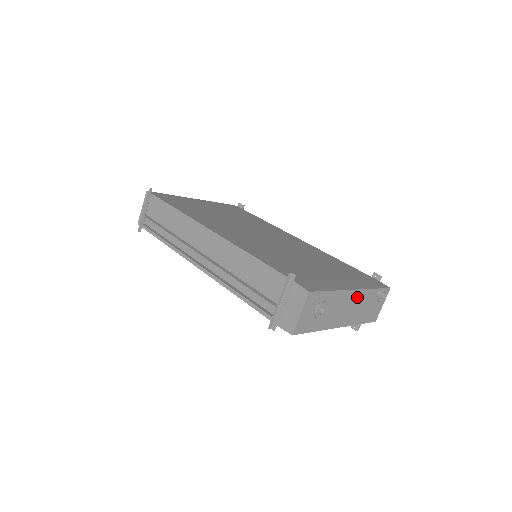
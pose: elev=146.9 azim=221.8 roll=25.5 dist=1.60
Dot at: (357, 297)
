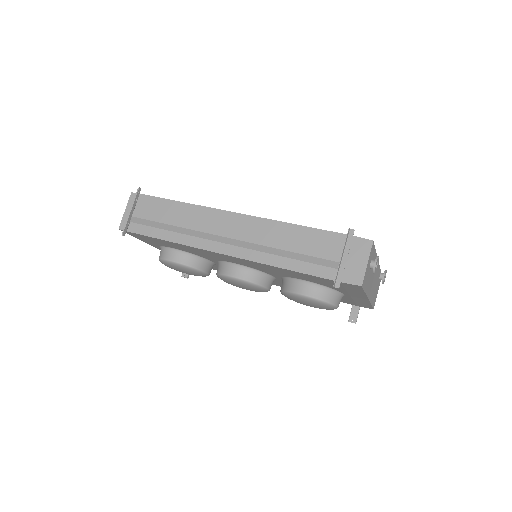
Dot at: (377, 271)
